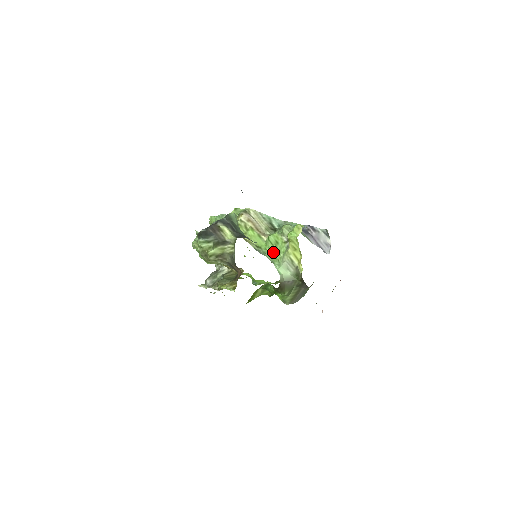
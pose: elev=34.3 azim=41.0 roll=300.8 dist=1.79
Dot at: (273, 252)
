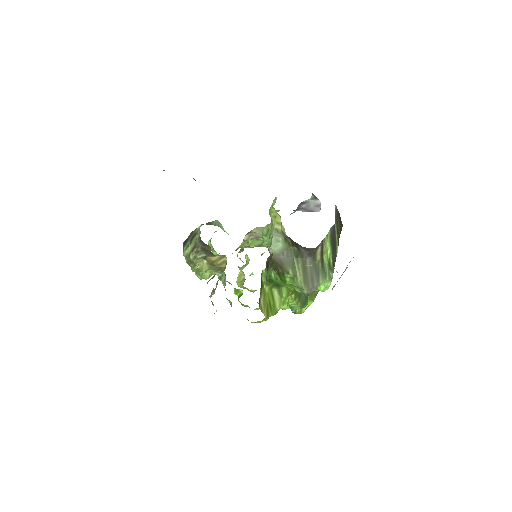
Dot at: (268, 241)
